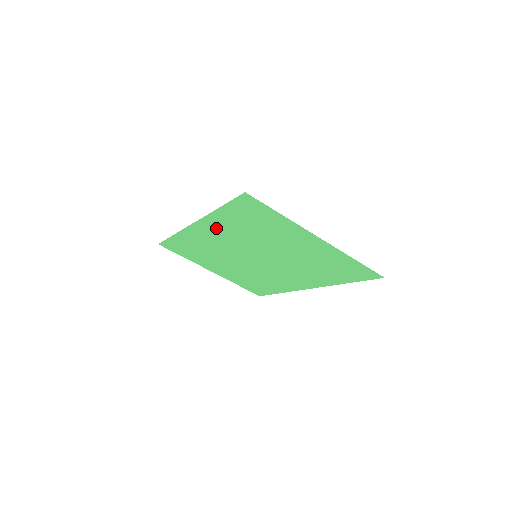
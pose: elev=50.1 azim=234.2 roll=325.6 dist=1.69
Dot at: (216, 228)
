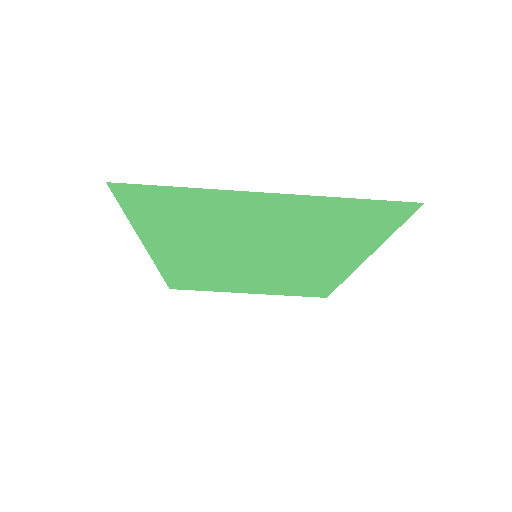
Dot at: (170, 246)
